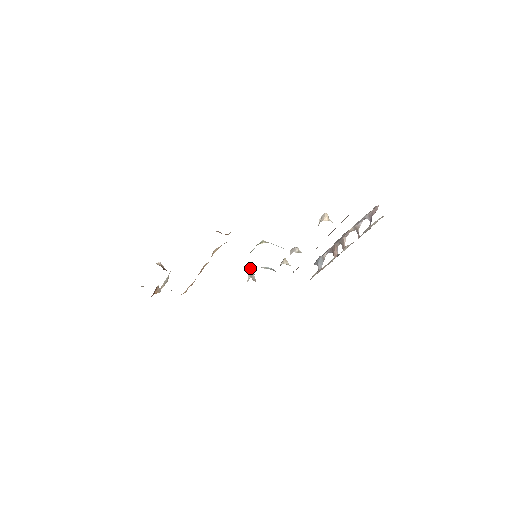
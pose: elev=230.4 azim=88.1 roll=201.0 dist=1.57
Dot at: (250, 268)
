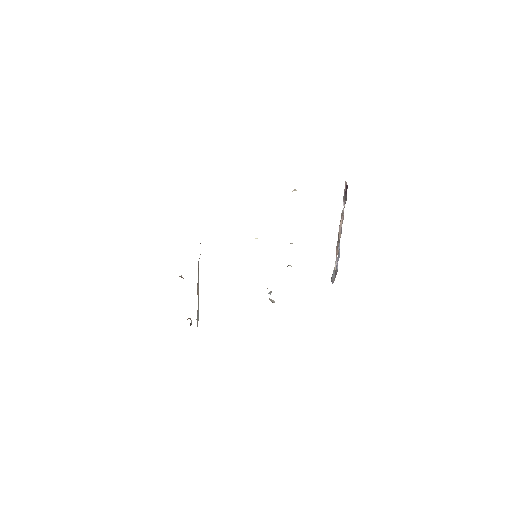
Dot at: (269, 292)
